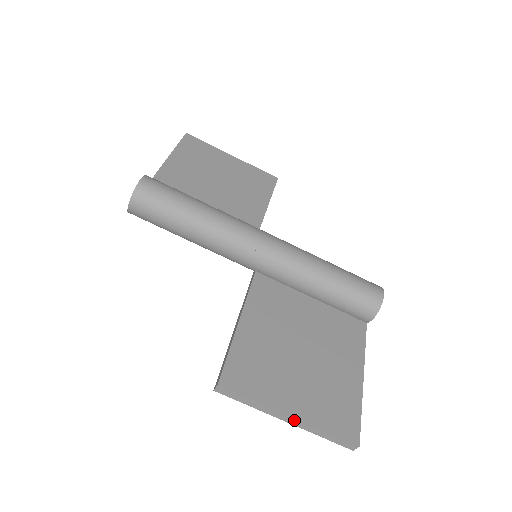
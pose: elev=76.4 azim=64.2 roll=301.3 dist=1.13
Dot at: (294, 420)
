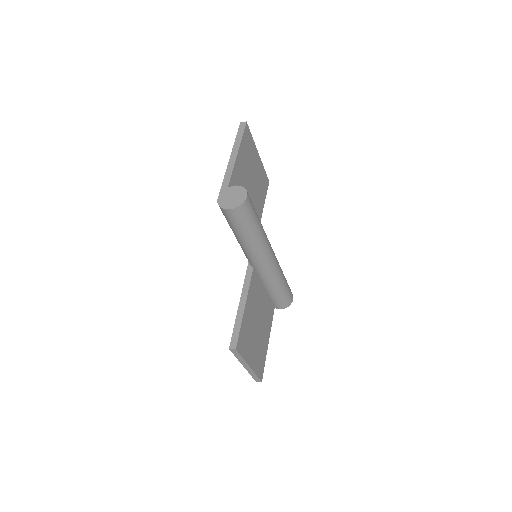
Dot at: (249, 368)
